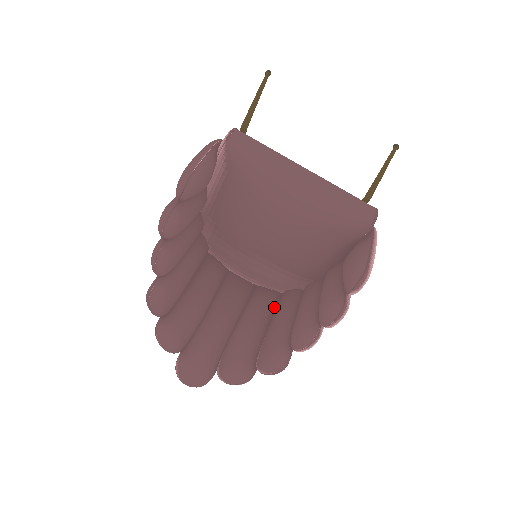
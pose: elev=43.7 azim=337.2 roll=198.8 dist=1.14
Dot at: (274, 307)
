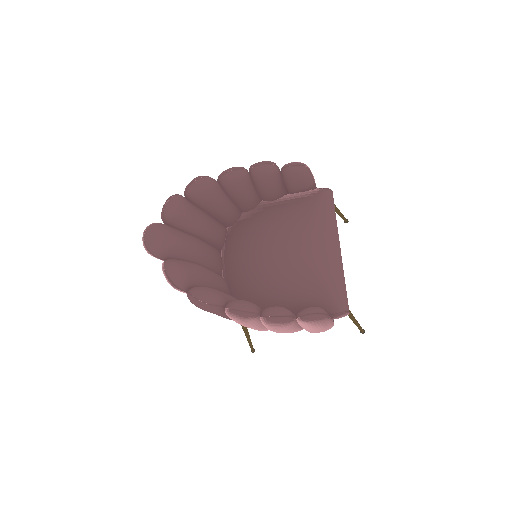
Dot at: occluded
